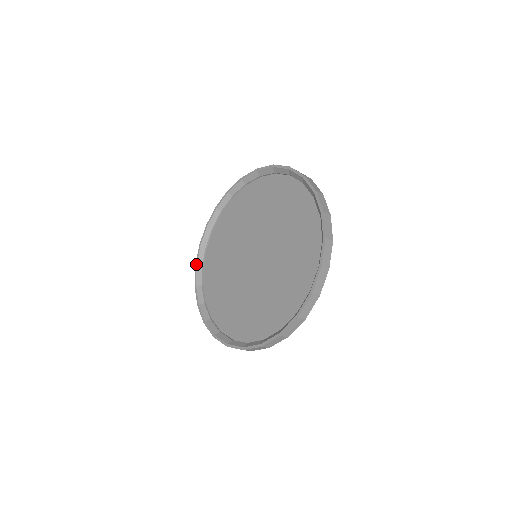
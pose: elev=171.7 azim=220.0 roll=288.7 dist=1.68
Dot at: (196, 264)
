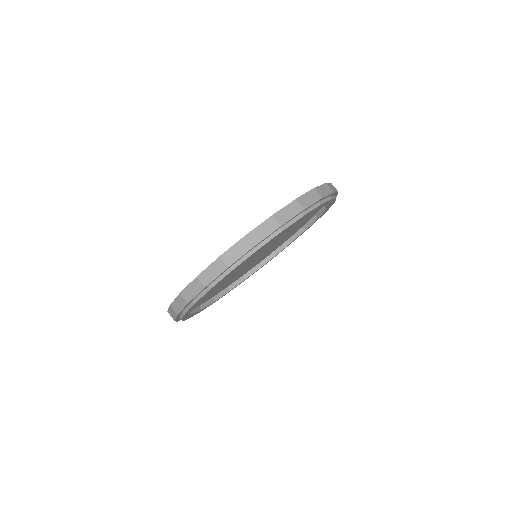
Dot at: occluded
